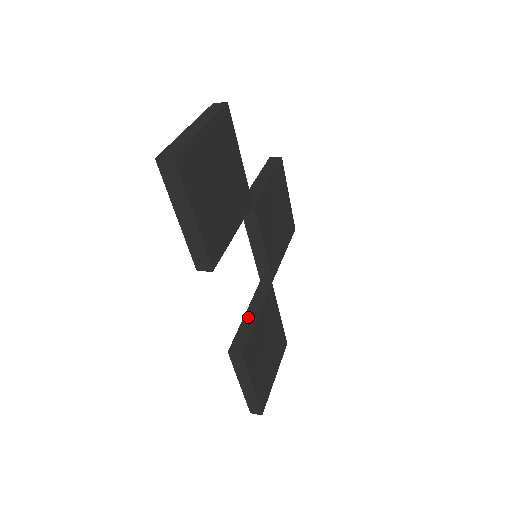
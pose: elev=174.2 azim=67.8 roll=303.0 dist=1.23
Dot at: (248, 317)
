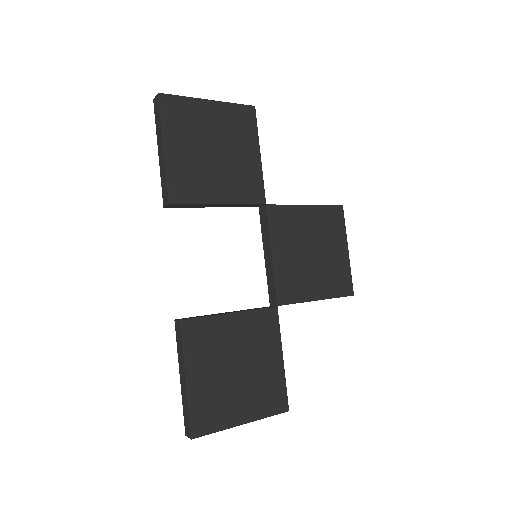
Dot at: occluded
